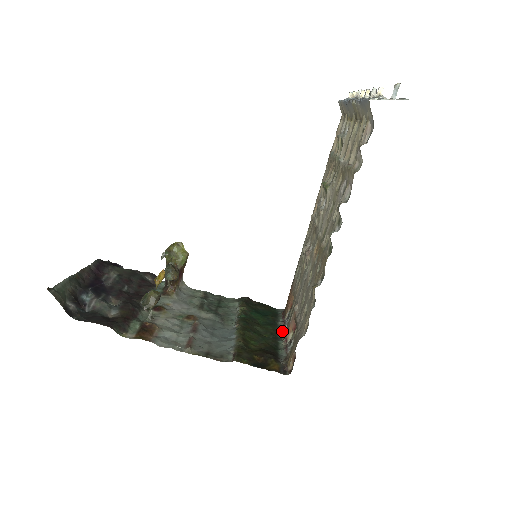
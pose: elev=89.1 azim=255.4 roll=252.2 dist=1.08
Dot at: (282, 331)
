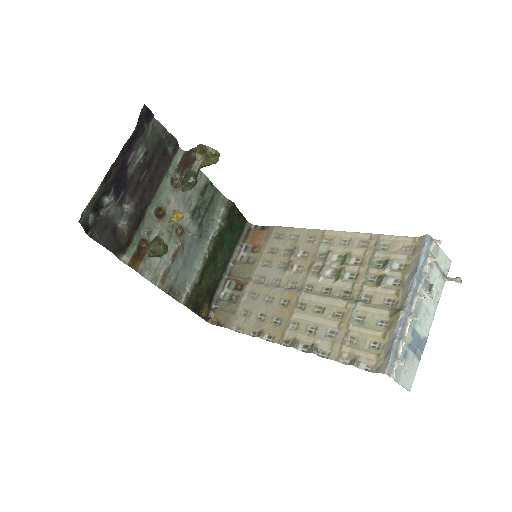
Dot at: (233, 260)
